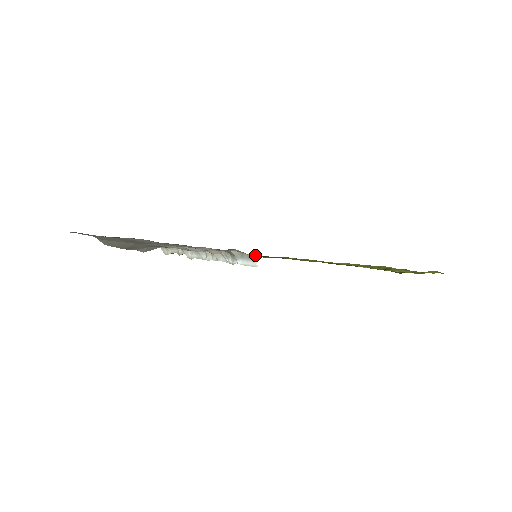
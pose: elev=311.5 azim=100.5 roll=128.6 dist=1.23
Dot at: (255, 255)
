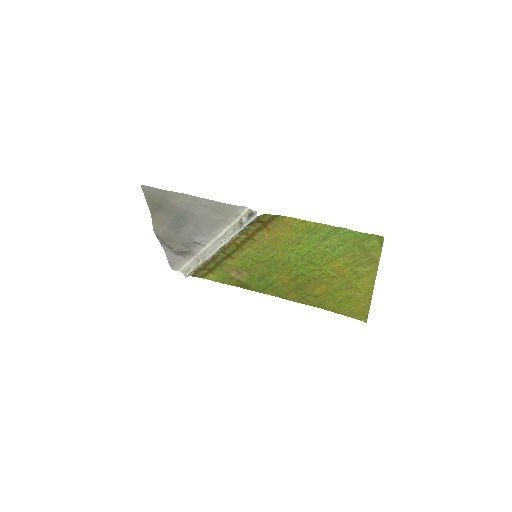
Dot at: (255, 263)
